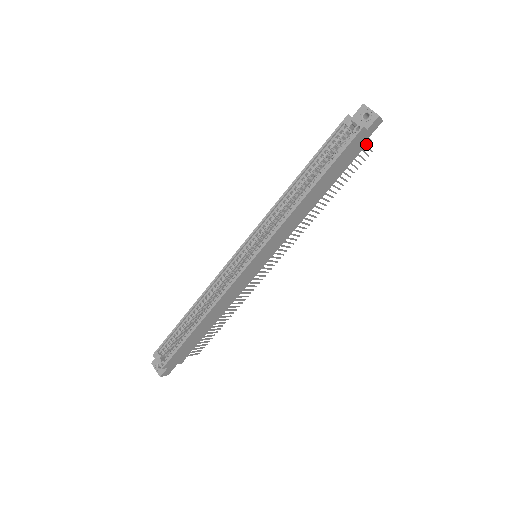
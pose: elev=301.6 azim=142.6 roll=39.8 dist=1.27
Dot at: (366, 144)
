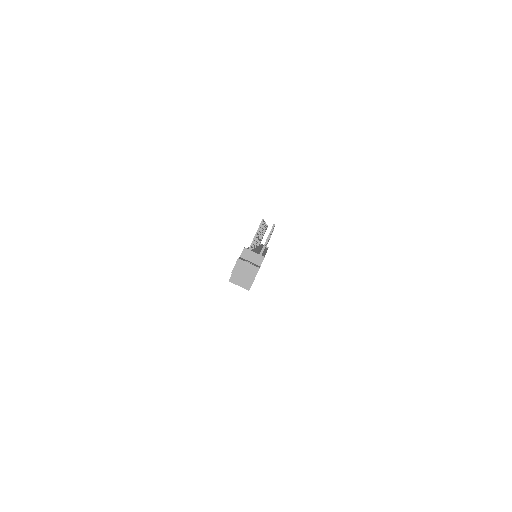
Dot at: occluded
